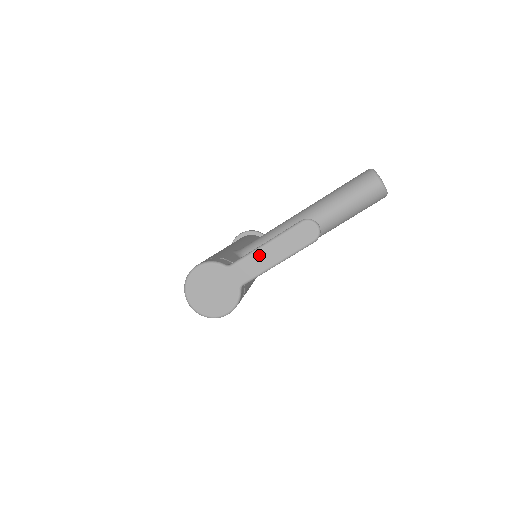
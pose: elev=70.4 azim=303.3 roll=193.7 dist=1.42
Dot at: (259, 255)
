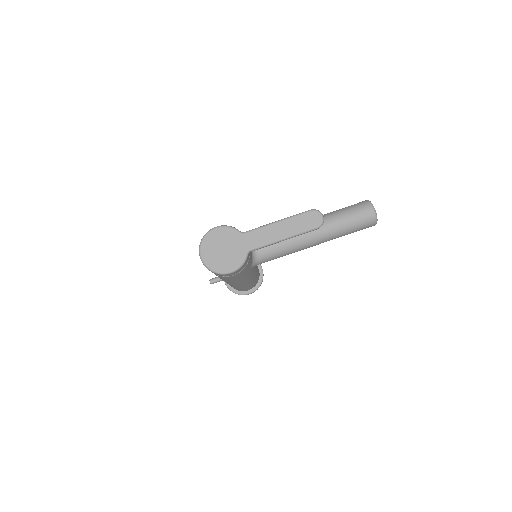
Dot at: (270, 229)
